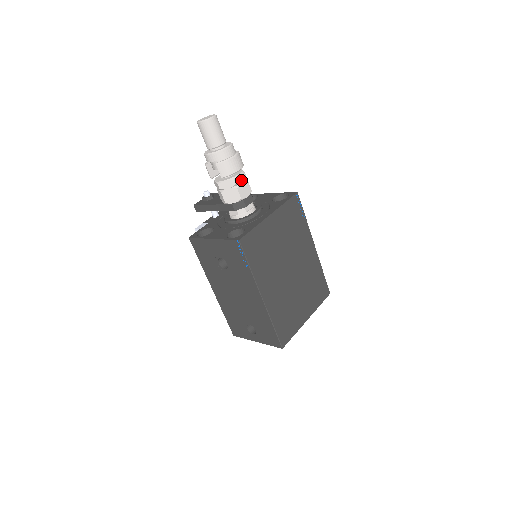
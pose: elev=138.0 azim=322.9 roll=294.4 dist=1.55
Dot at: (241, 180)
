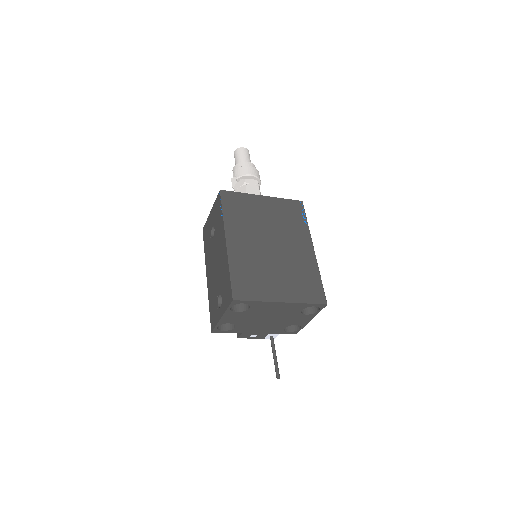
Dot at: (252, 183)
